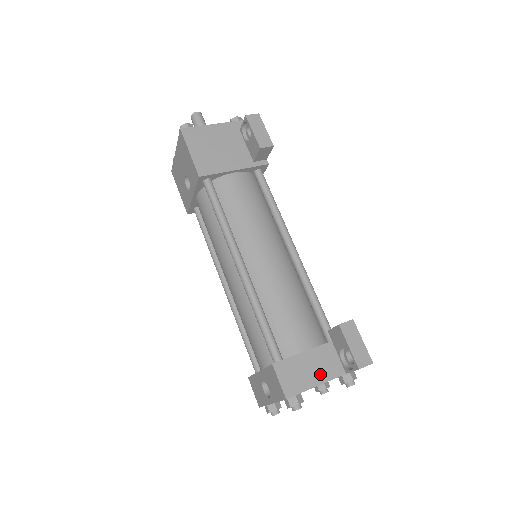
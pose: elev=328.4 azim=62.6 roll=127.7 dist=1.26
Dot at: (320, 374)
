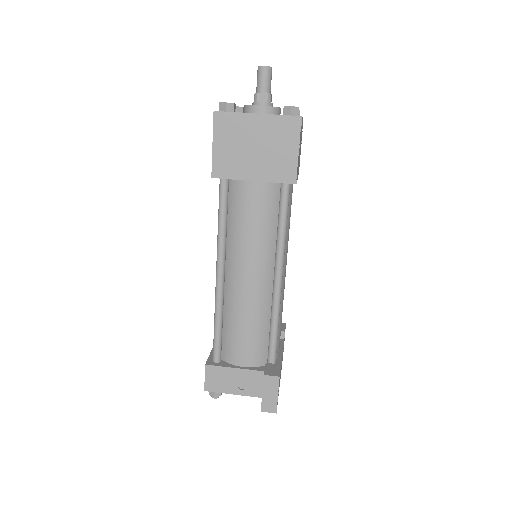
Dot at: (242, 387)
